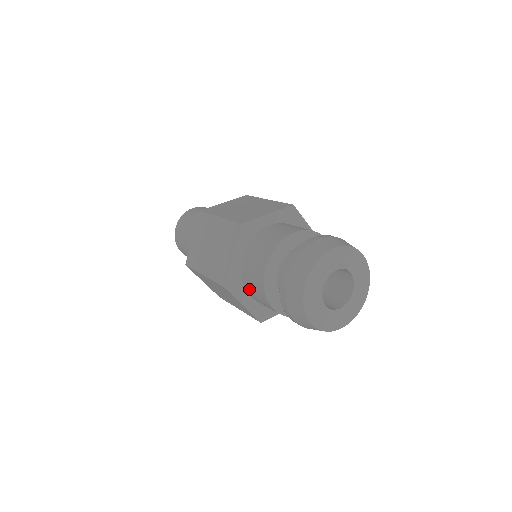
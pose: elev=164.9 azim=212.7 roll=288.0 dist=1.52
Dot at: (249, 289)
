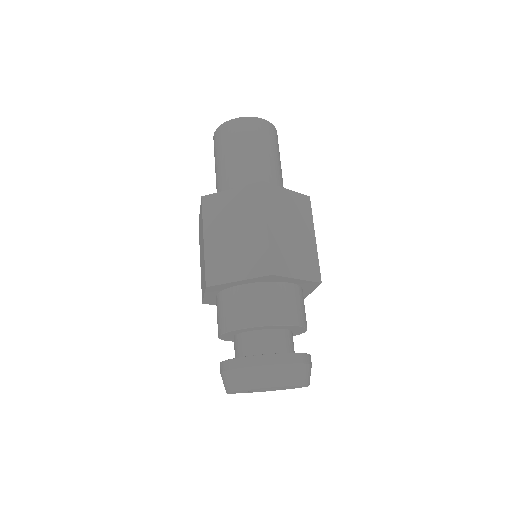
Dot at: occluded
